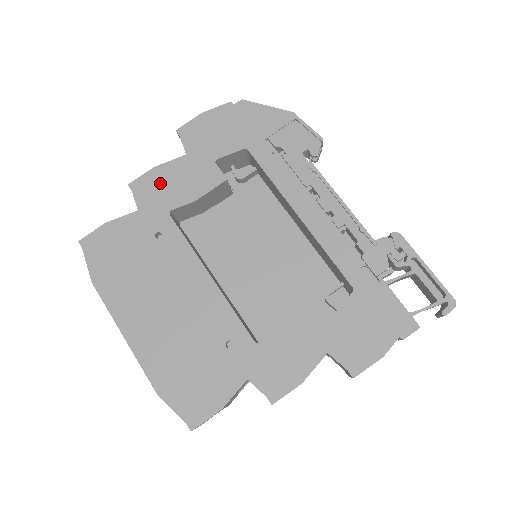
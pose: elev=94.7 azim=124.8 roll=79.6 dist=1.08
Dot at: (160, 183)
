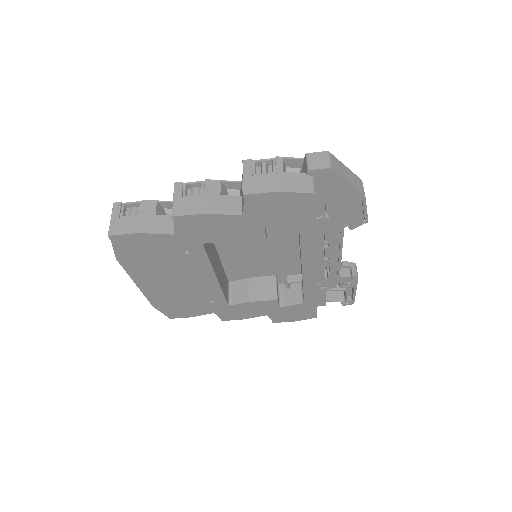
Dot at: (205, 225)
